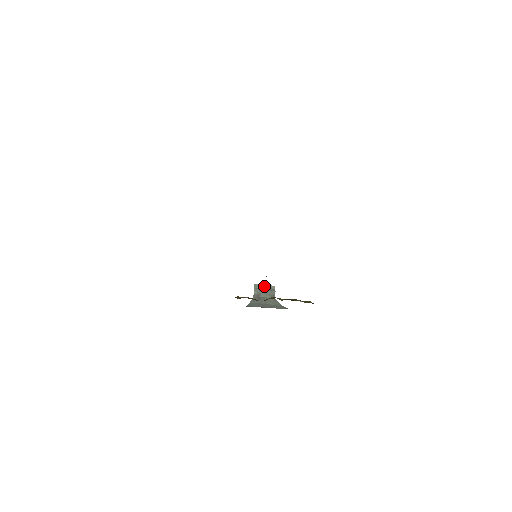
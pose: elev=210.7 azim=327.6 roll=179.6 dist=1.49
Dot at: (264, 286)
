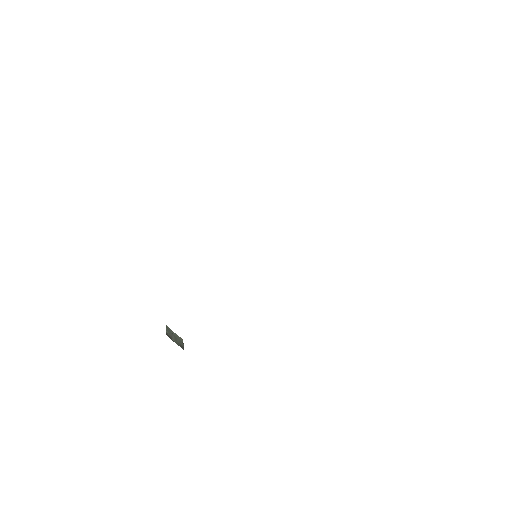
Dot at: (174, 333)
